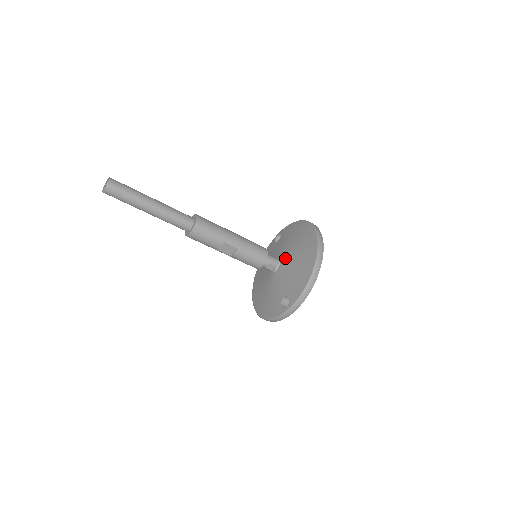
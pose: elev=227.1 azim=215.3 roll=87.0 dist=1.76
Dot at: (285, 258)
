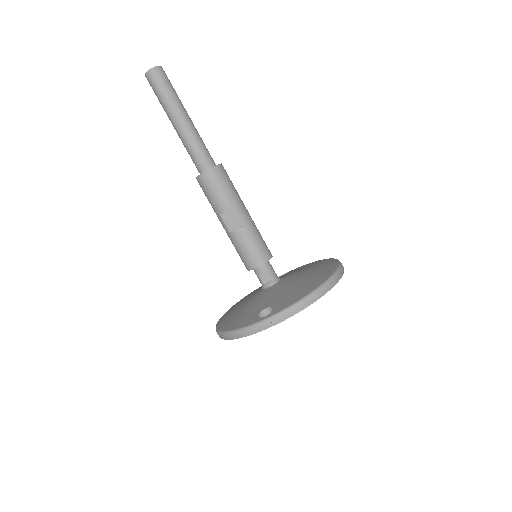
Dot at: (287, 277)
